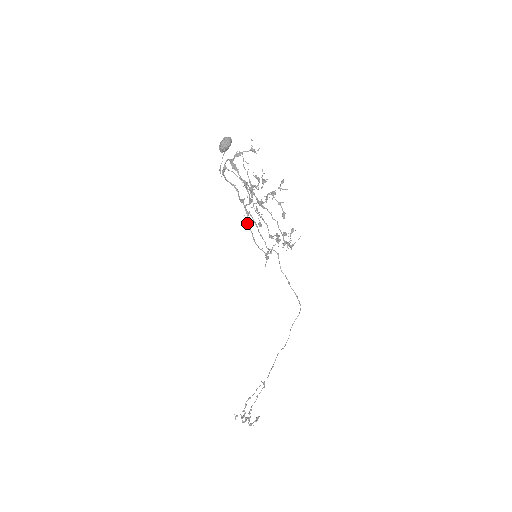
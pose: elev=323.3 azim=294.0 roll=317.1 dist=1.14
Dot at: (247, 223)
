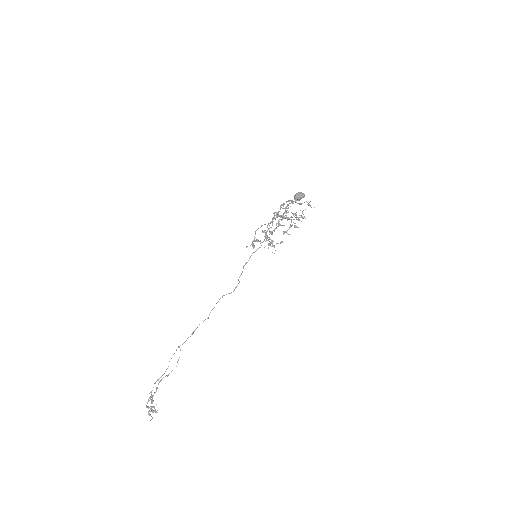
Dot at: (265, 224)
